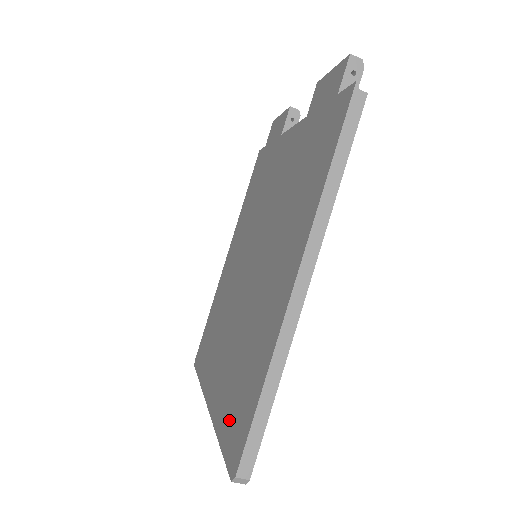
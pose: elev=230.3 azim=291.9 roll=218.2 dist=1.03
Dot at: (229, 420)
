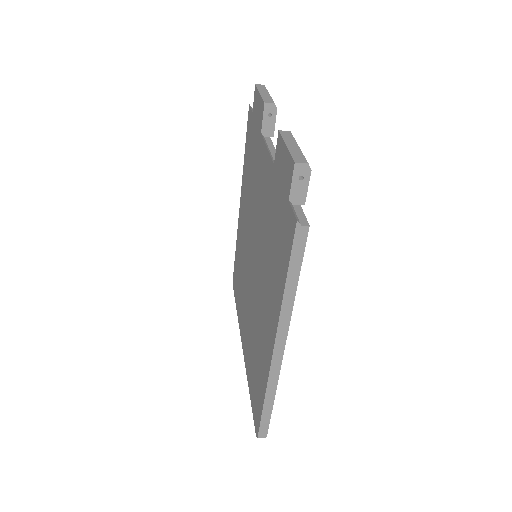
Dot at: (252, 389)
